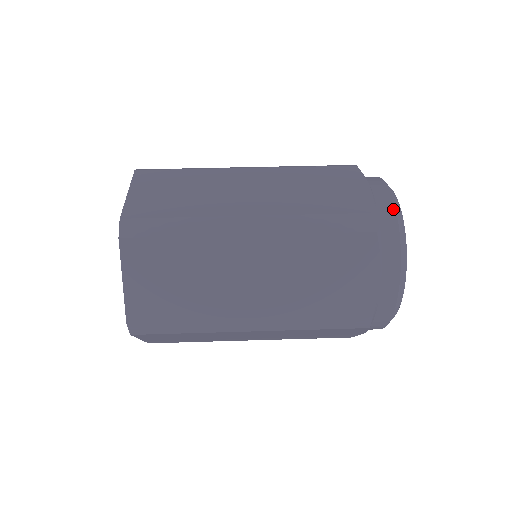
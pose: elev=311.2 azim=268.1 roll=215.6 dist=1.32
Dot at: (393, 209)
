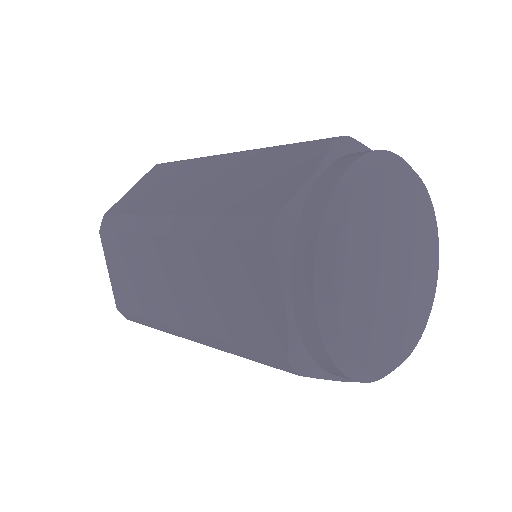
Dot at: (385, 151)
